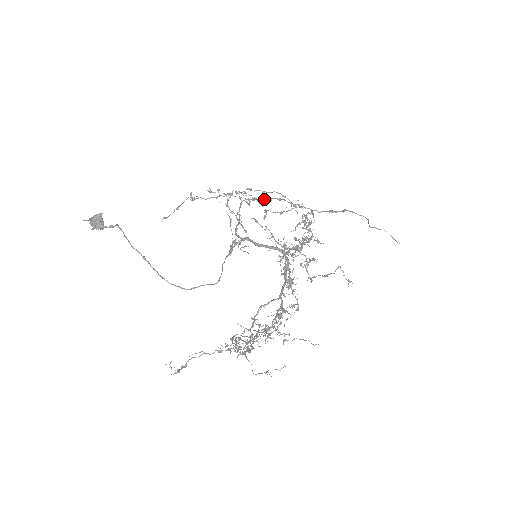
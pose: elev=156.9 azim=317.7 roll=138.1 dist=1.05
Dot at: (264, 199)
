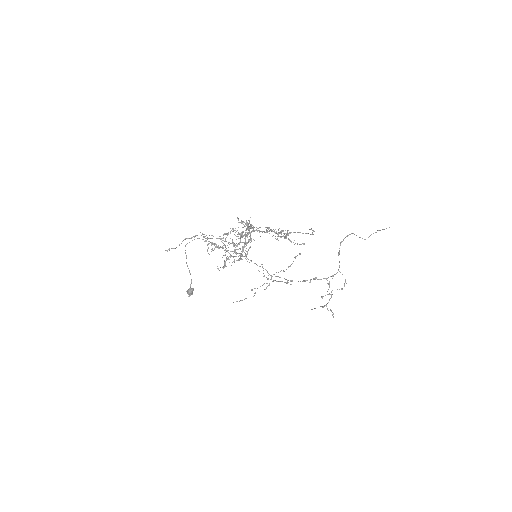
Dot at: (302, 281)
